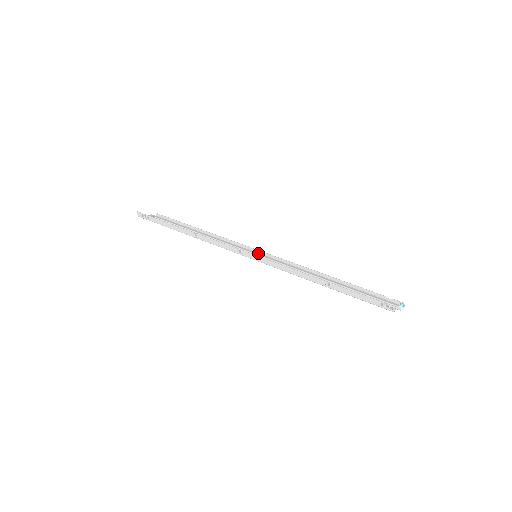
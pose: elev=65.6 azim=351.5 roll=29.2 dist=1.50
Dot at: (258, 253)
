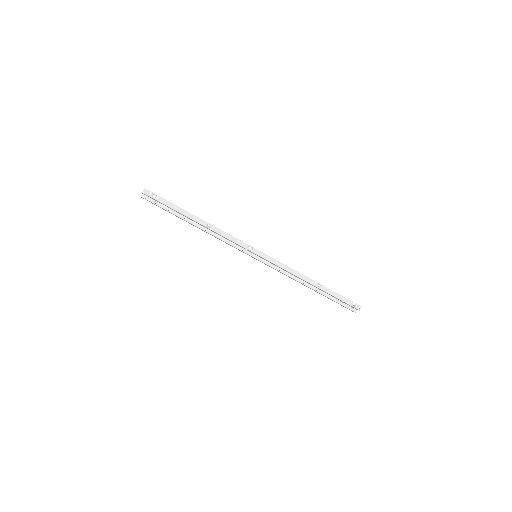
Dot at: occluded
